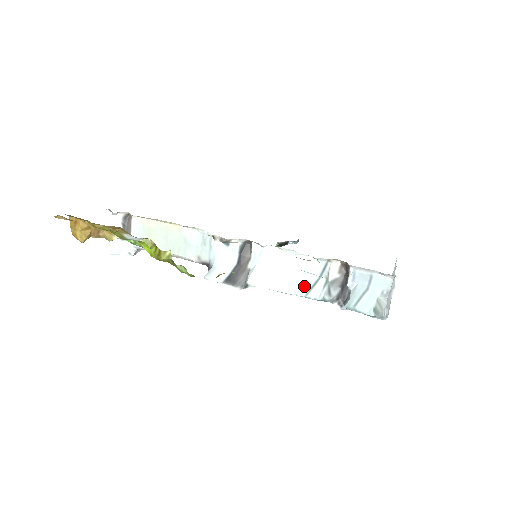
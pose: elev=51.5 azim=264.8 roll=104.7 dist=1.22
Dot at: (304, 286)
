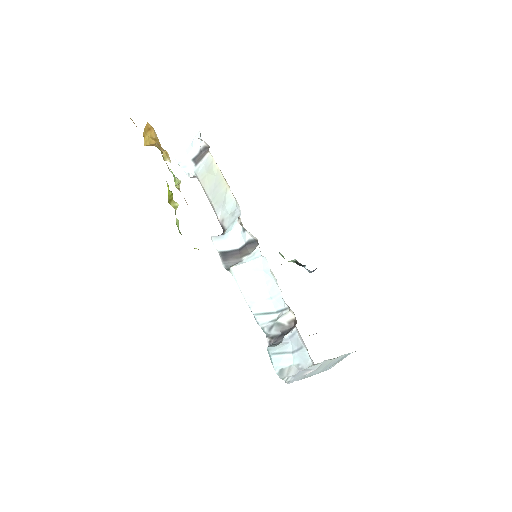
Dot at: (260, 307)
